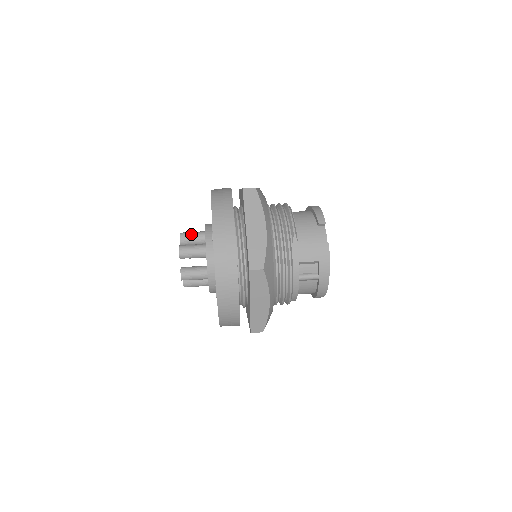
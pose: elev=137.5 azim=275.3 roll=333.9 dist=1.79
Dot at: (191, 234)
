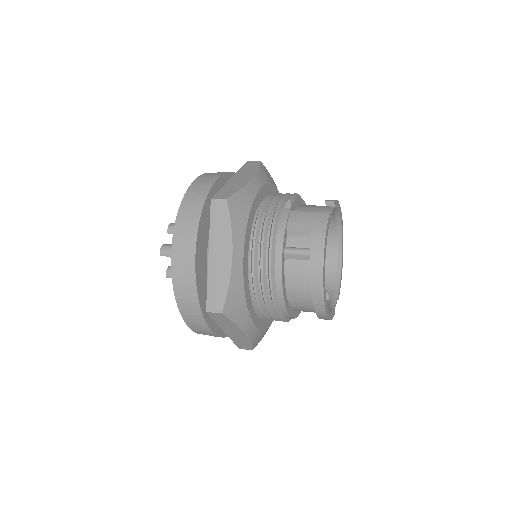
Dot at: occluded
